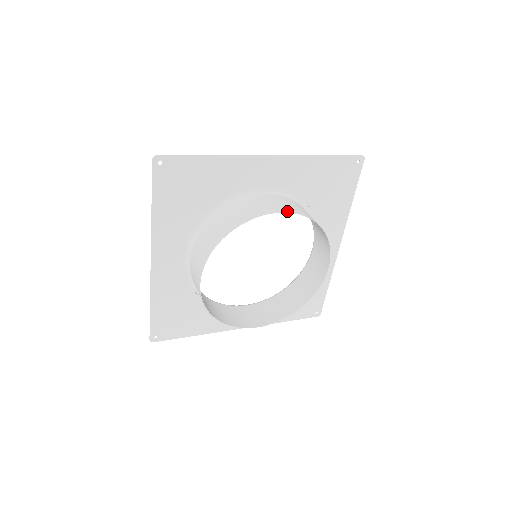
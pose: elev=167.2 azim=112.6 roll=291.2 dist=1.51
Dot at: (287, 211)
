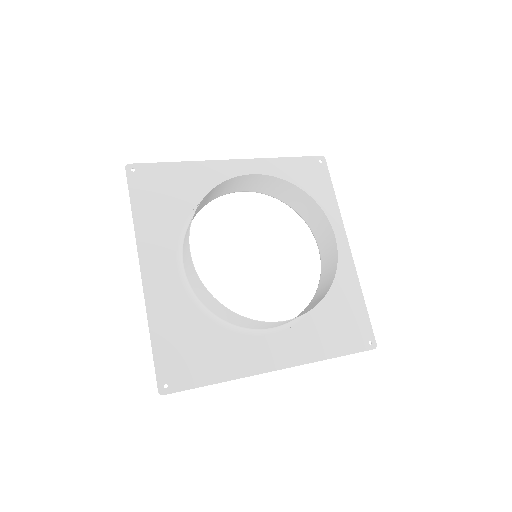
Dot at: (259, 175)
